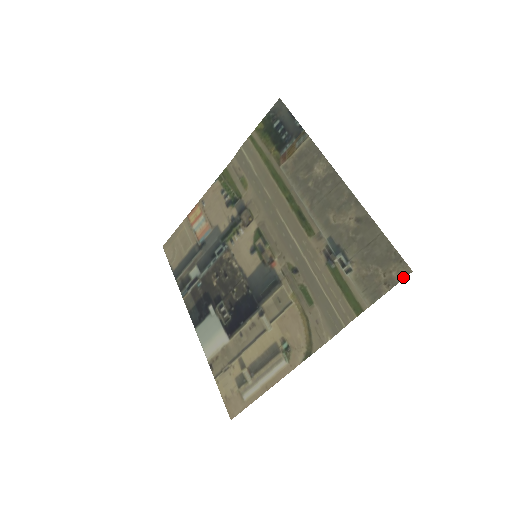
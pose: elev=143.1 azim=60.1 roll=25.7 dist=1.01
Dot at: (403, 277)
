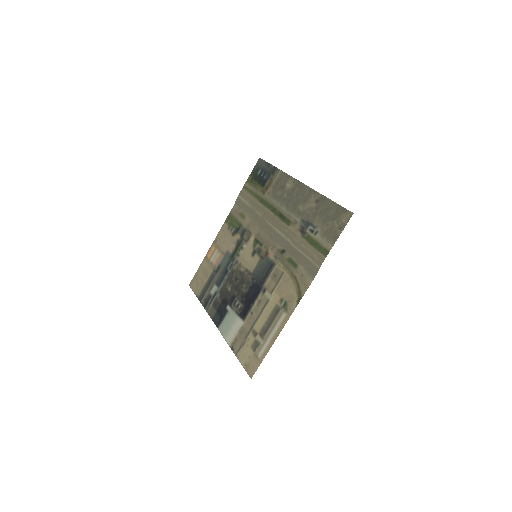
Dot at: (349, 219)
